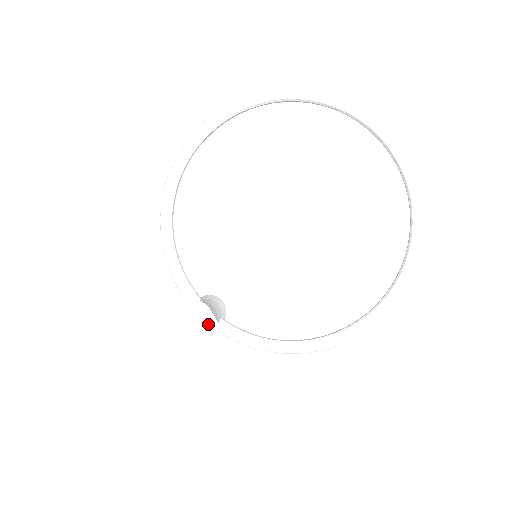
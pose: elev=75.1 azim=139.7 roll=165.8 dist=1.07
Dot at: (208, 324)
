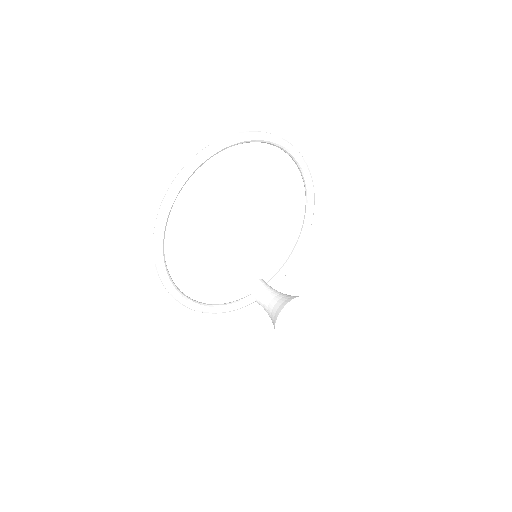
Dot at: (298, 302)
